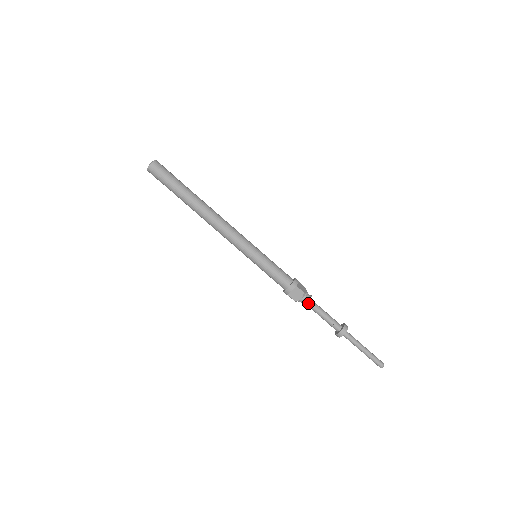
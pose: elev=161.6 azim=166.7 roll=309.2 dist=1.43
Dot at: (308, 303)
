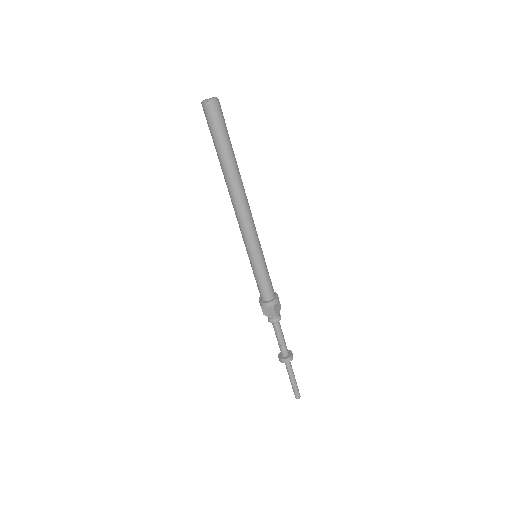
Dot at: (273, 322)
